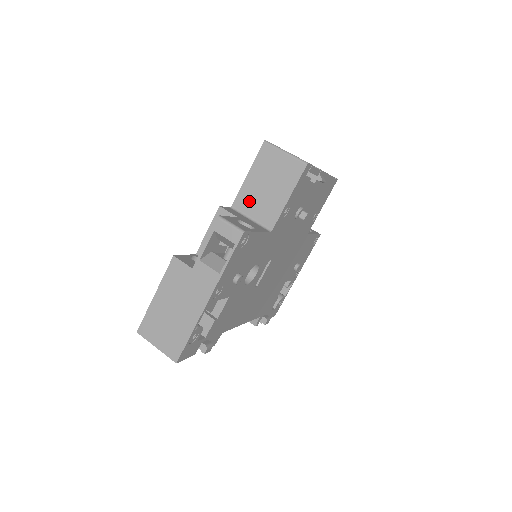
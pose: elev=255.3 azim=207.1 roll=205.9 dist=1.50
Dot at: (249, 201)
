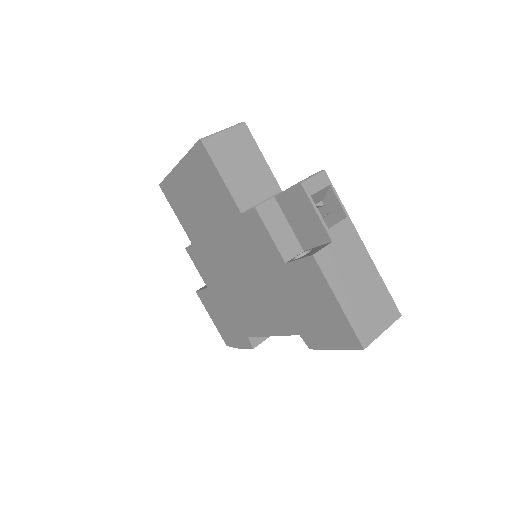
Dot at: (246, 192)
